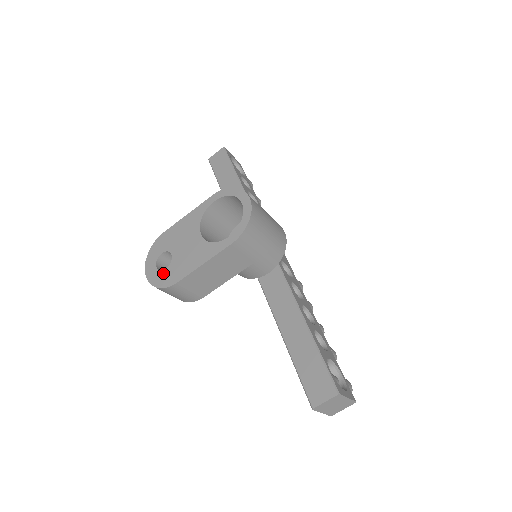
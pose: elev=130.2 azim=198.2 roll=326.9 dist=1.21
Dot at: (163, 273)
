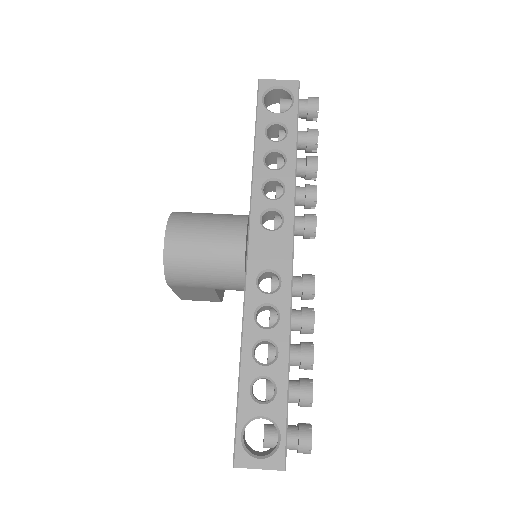
Dot at: occluded
